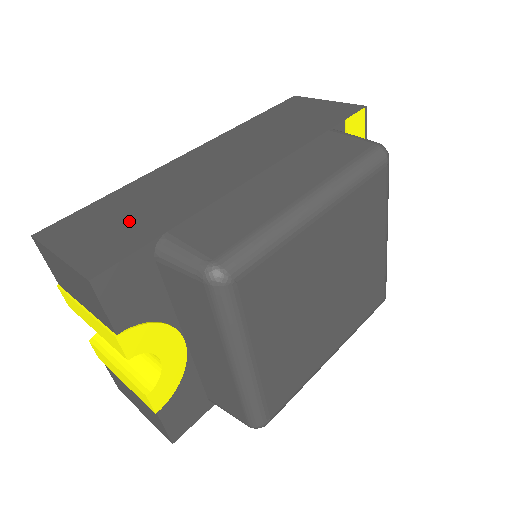
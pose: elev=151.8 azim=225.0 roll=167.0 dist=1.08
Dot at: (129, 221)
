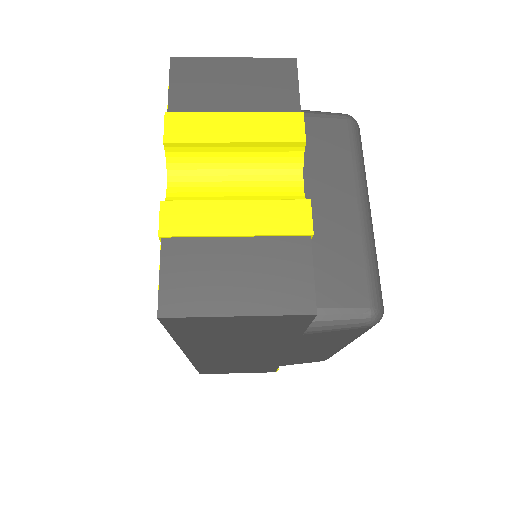
Dot at: occluded
